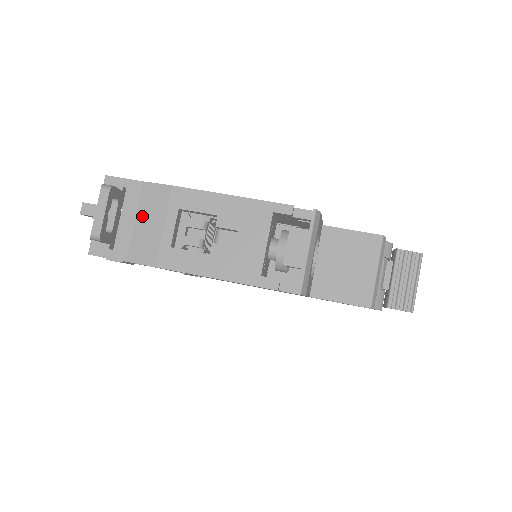
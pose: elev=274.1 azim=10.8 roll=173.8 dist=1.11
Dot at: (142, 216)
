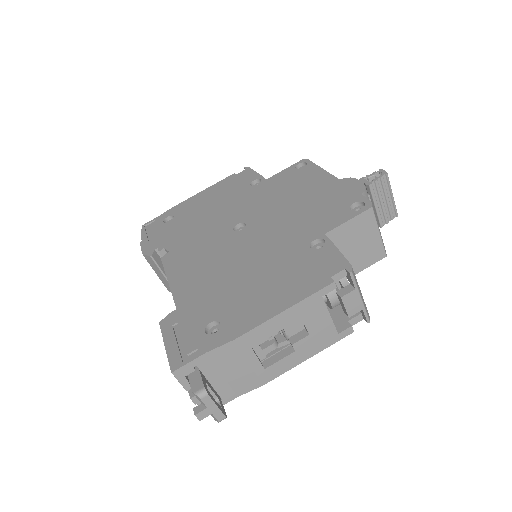
Dot at: (226, 370)
